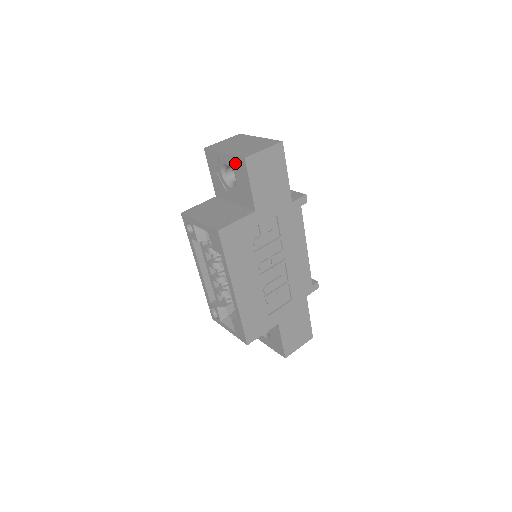
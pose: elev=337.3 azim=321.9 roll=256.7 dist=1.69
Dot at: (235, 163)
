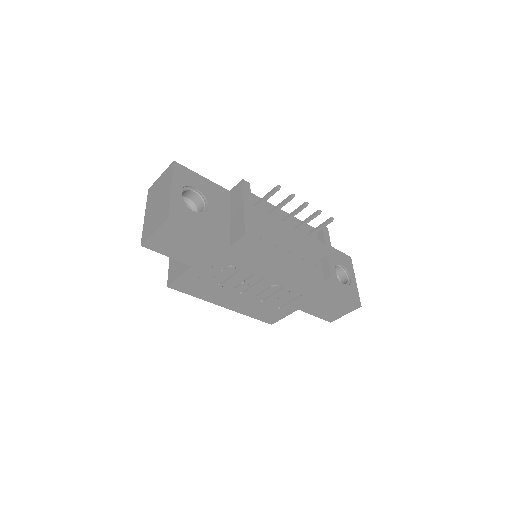
Dot at: occluded
